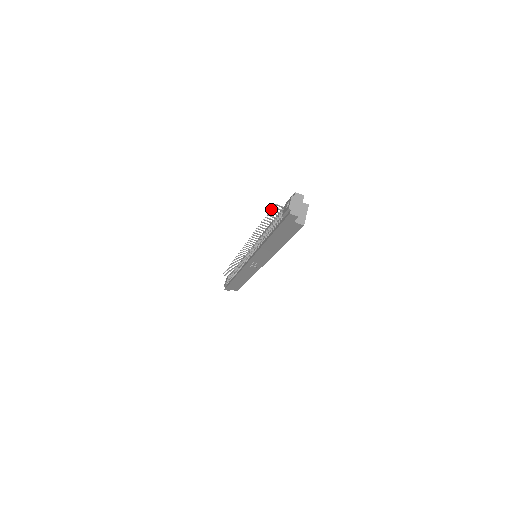
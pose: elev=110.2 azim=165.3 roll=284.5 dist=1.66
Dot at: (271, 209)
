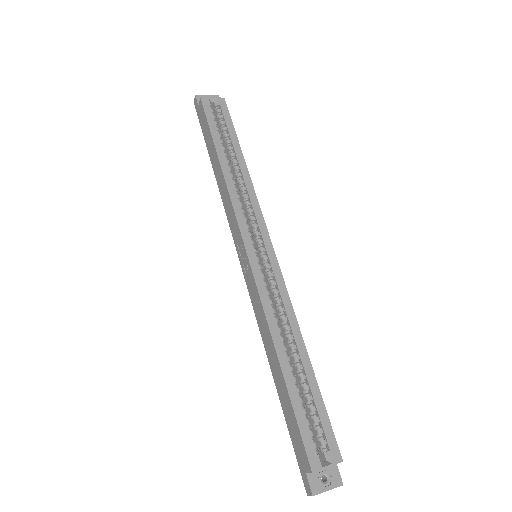
Dot at: occluded
